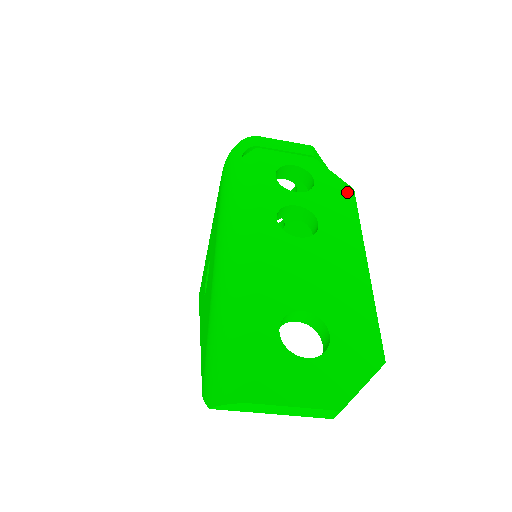
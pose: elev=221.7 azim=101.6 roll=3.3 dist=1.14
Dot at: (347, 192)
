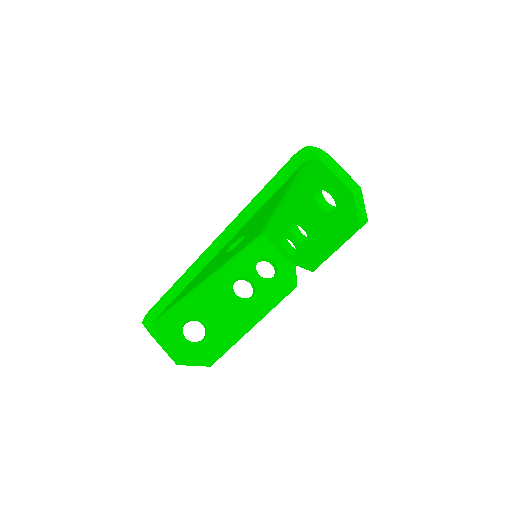
Dot at: occluded
